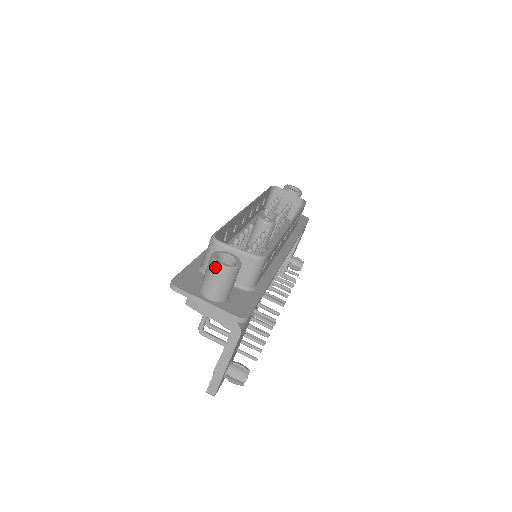
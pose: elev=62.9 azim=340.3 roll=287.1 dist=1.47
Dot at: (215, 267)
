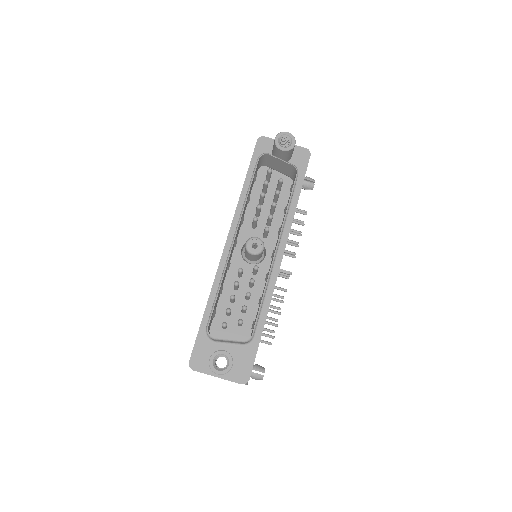
Dot at: occluded
